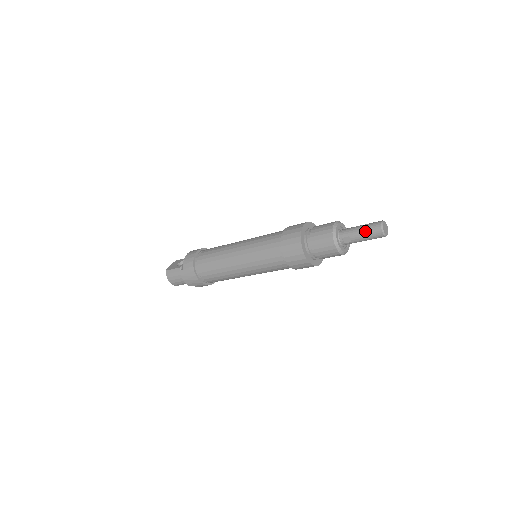
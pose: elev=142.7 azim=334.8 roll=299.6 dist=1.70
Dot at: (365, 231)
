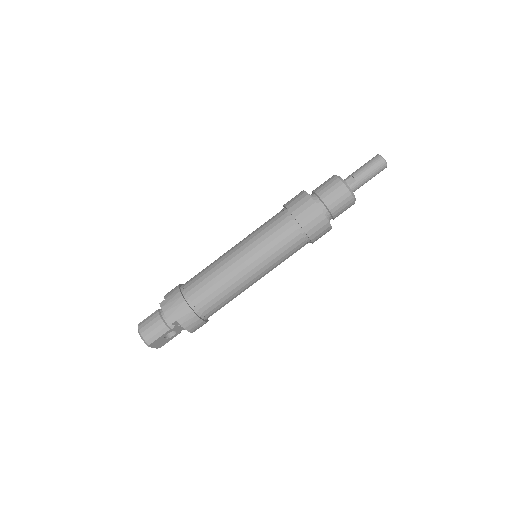
Dot at: (365, 165)
